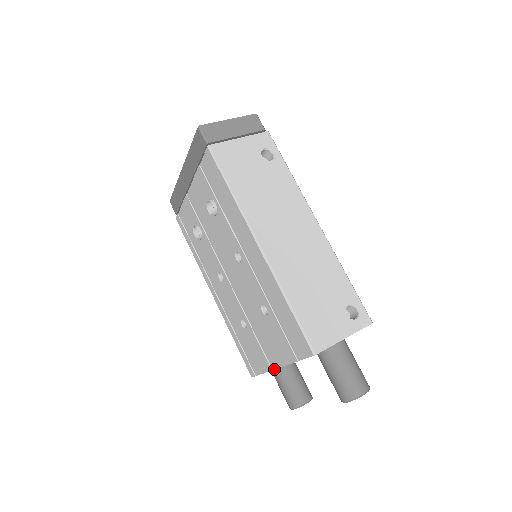
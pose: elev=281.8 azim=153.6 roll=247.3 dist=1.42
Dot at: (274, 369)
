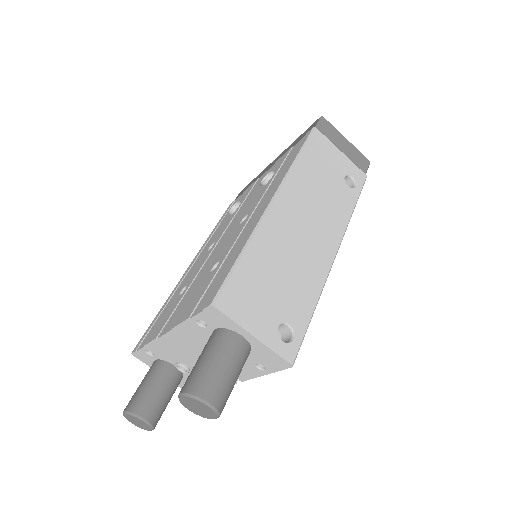
Dot at: (159, 337)
